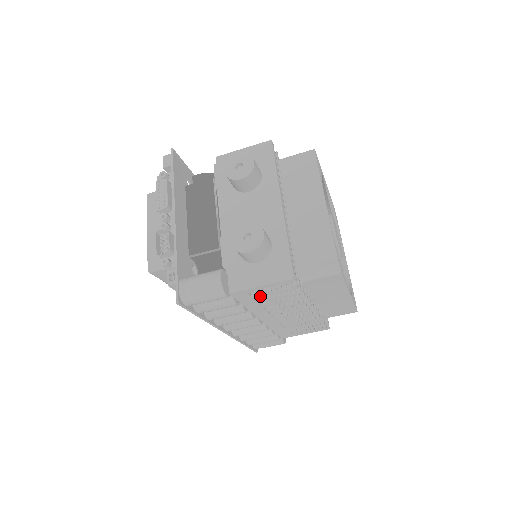
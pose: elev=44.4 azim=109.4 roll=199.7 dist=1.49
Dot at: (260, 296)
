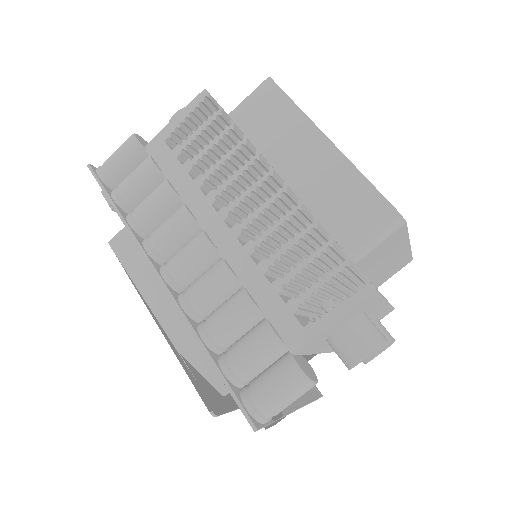
Dot at: (182, 148)
